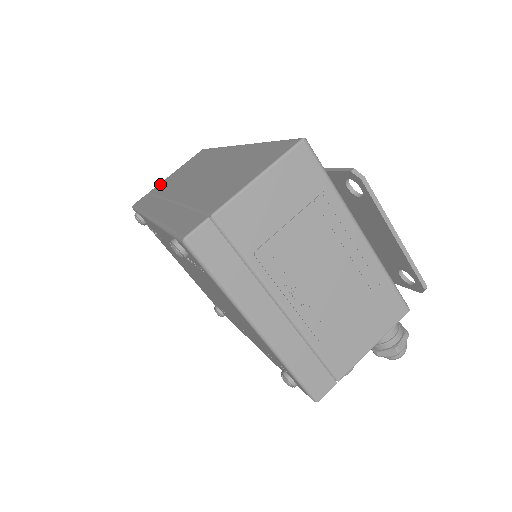
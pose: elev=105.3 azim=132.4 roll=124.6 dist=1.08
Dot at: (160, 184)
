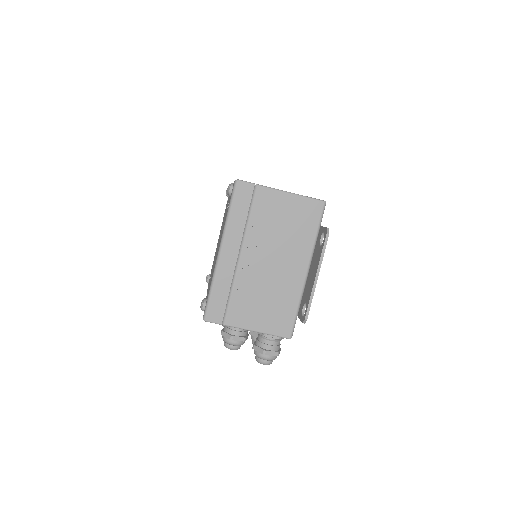
Dot at: occluded
